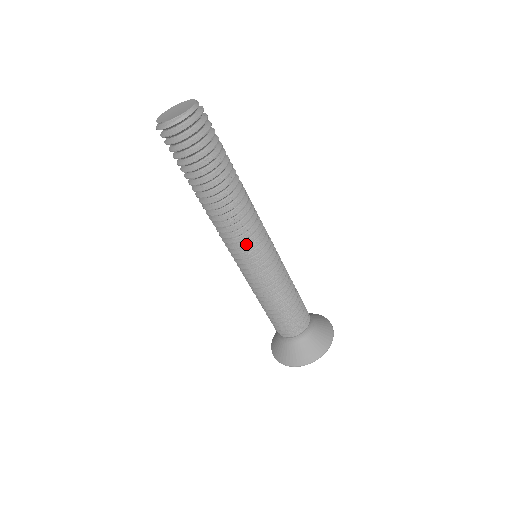
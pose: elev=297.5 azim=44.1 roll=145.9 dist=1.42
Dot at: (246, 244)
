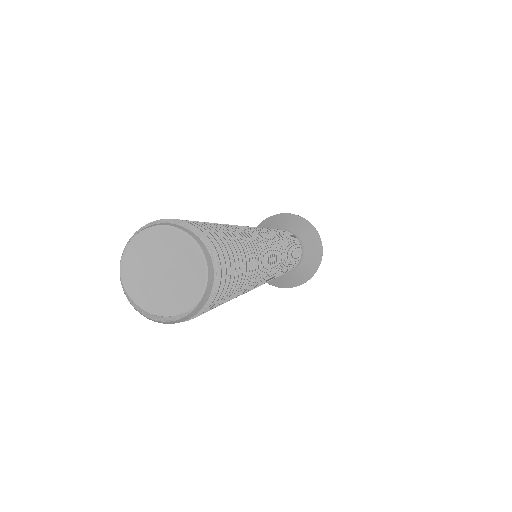
Dot at: occluded
